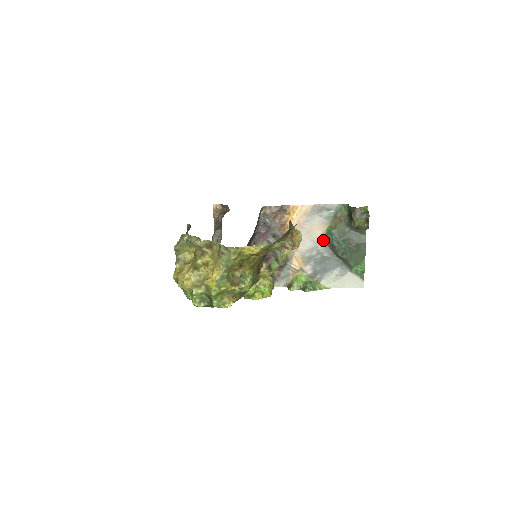
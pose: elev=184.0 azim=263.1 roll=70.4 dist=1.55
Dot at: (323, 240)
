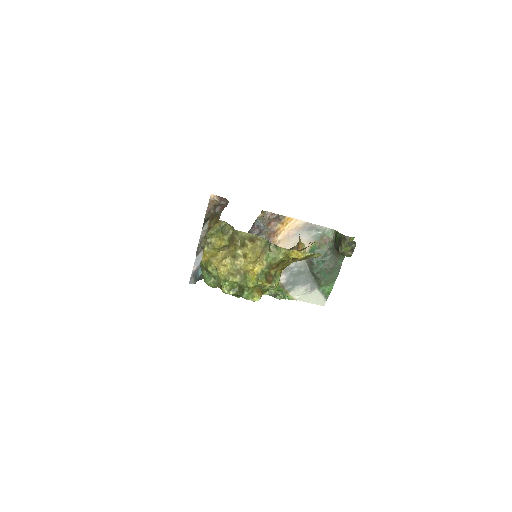
Dot at: occluded
